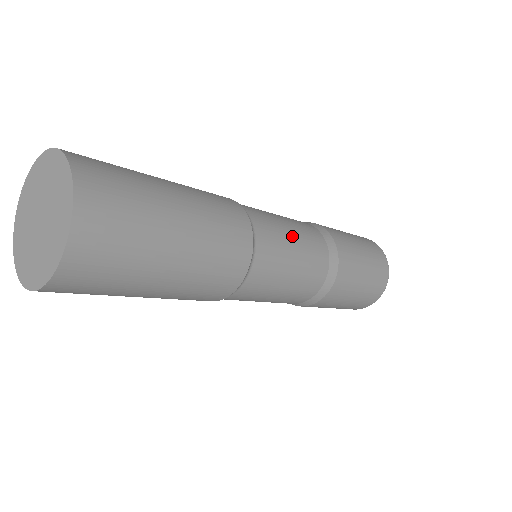
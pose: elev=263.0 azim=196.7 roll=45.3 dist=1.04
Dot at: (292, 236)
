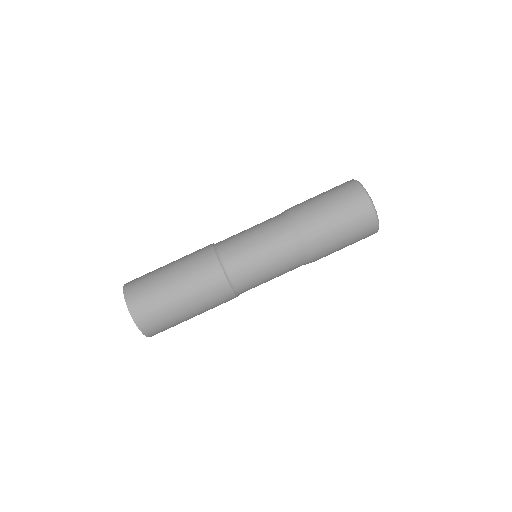
Dot at: (262, 261)
